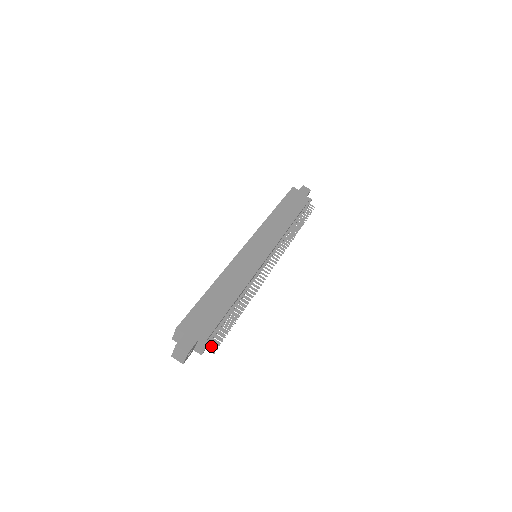
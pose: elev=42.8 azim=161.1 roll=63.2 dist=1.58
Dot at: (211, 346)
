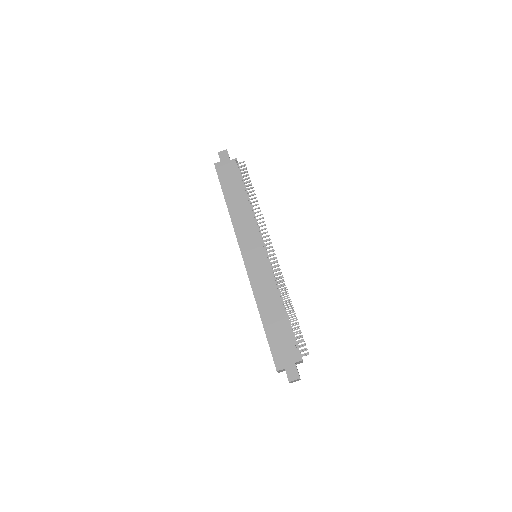
Dot at: occluded
